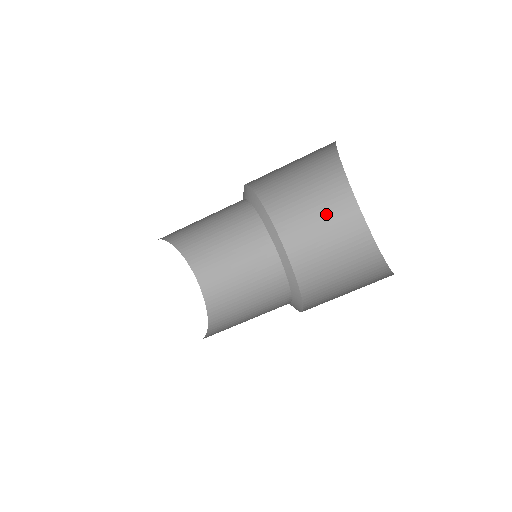
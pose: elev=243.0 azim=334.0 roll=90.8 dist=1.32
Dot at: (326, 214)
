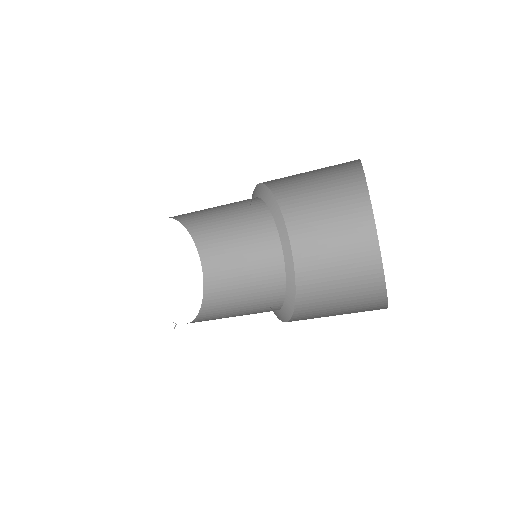
Dot at: (350, 288)
